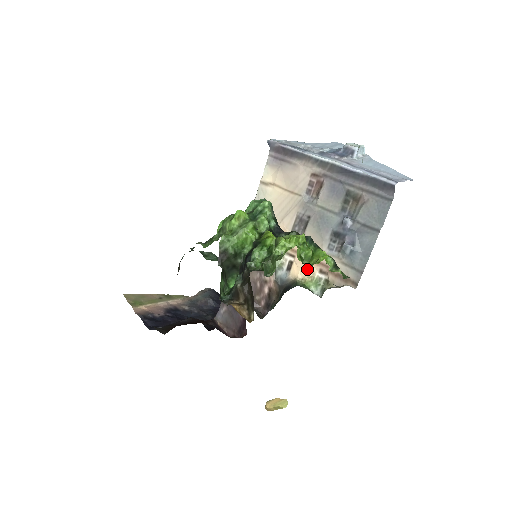
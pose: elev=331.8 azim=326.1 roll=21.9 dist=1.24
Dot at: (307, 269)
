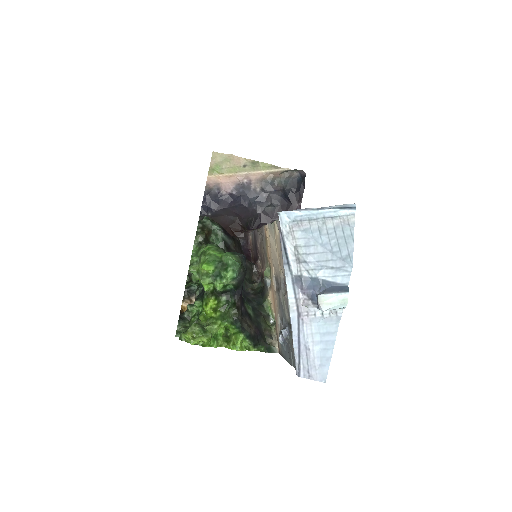
Dot at: (272, 304)
